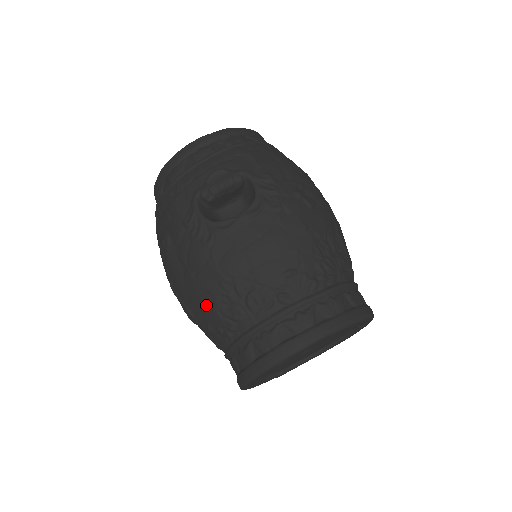
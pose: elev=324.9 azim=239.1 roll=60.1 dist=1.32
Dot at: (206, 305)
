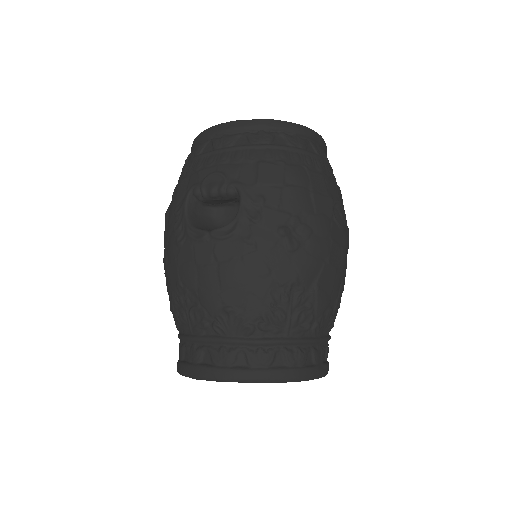
Dot at: (168, 292)
